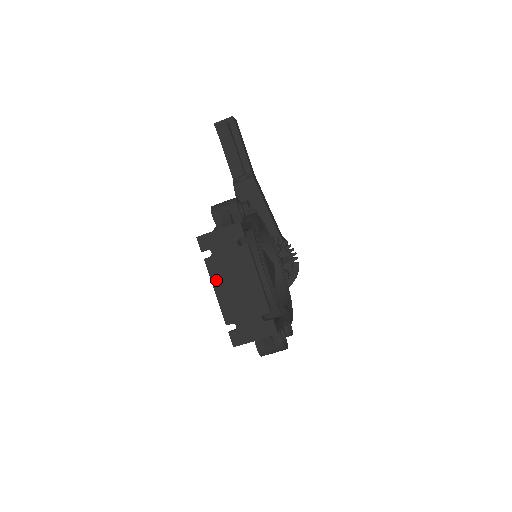
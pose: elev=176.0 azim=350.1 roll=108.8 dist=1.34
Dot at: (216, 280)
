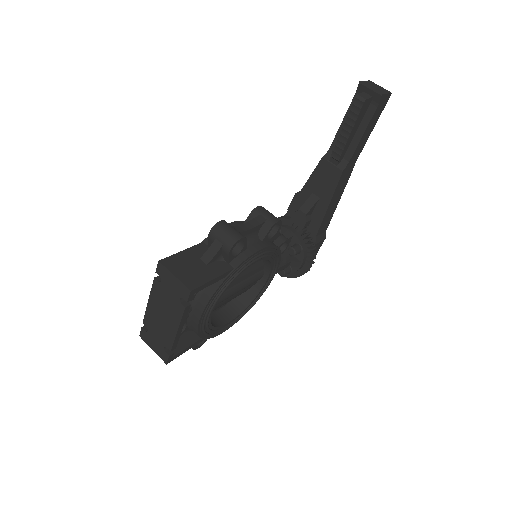
Dot at: (153, 297)
